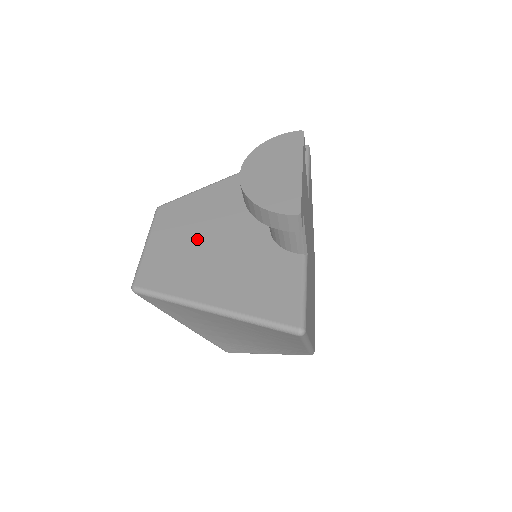
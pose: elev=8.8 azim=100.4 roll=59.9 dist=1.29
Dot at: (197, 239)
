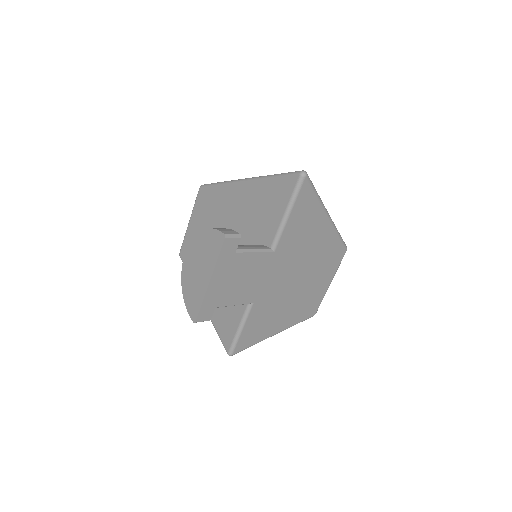
Dot at: occluded
